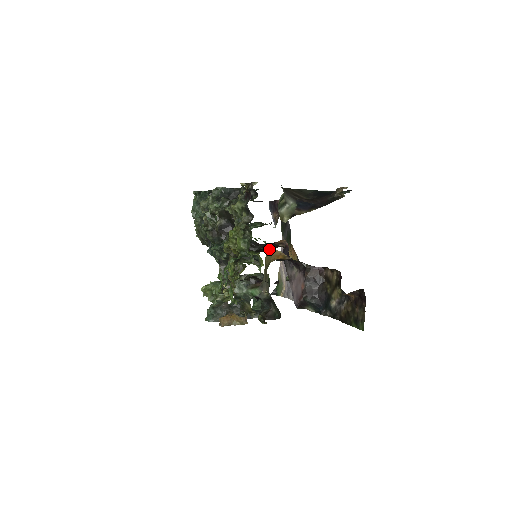
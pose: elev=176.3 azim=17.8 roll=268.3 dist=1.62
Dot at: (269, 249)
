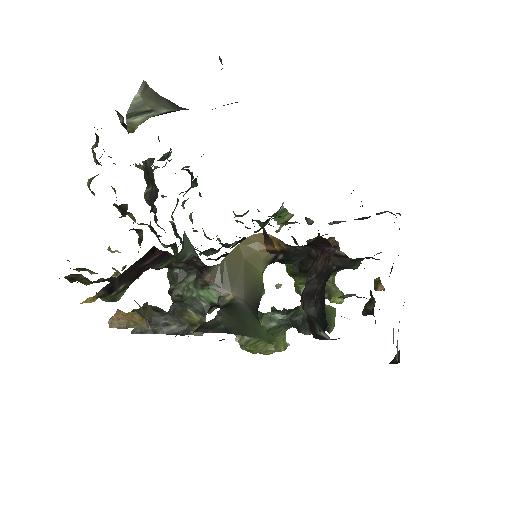
Dot at: occluded
